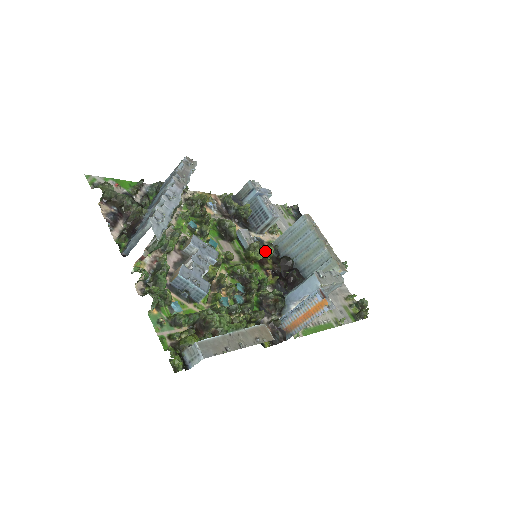
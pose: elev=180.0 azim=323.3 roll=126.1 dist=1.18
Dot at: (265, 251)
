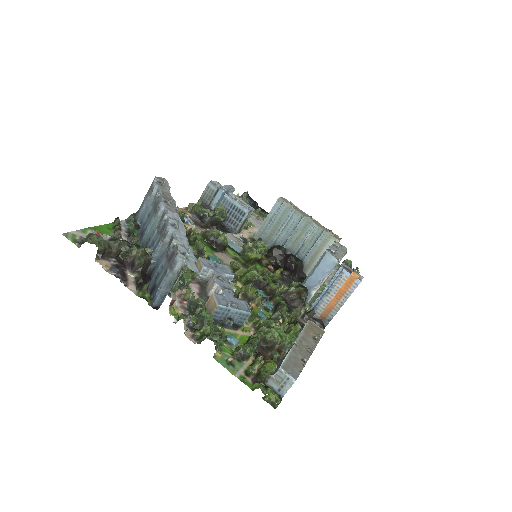
Dot at: (260, 248)
